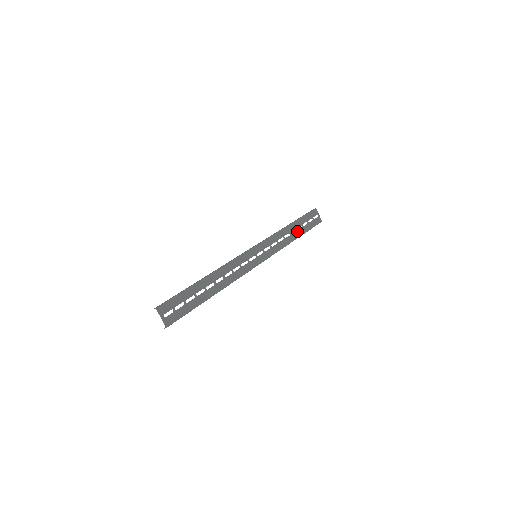
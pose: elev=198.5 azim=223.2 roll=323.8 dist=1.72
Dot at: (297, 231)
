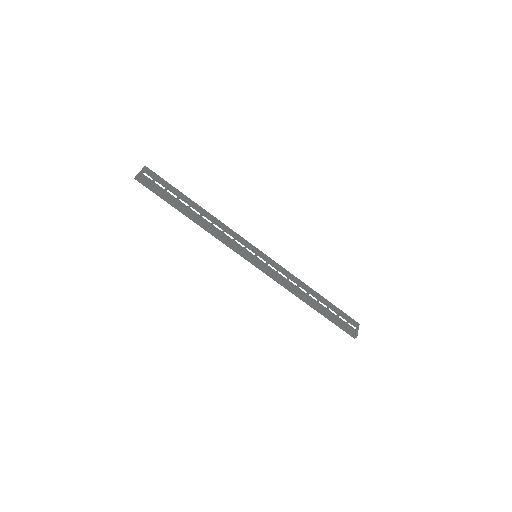
Dot at: (318, 303)
